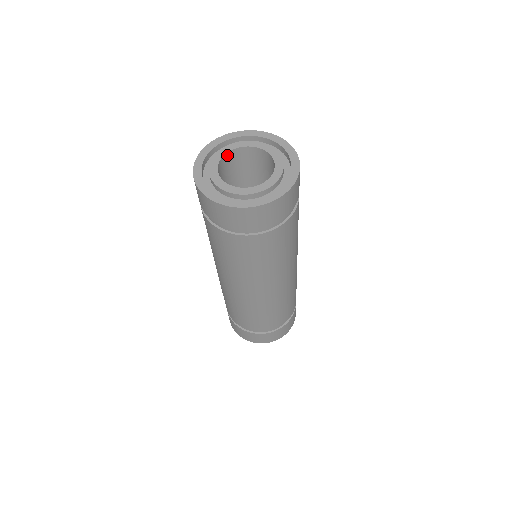
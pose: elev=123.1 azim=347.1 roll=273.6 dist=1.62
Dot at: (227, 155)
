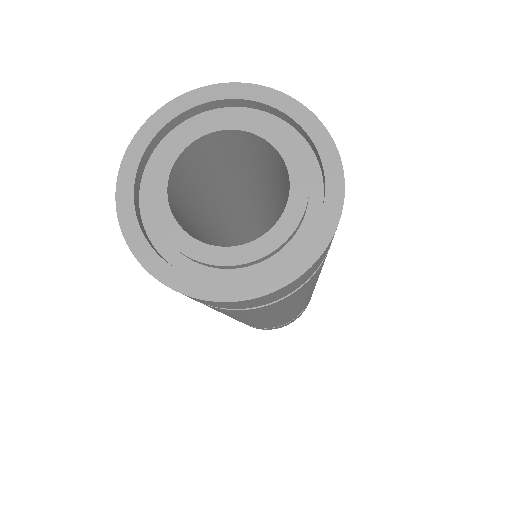
Dot at: (224, 132)
